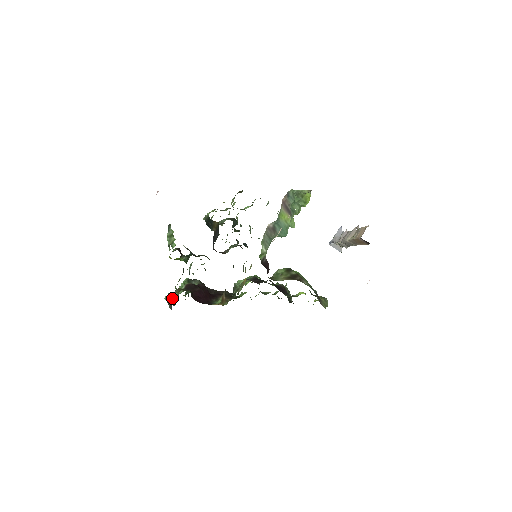
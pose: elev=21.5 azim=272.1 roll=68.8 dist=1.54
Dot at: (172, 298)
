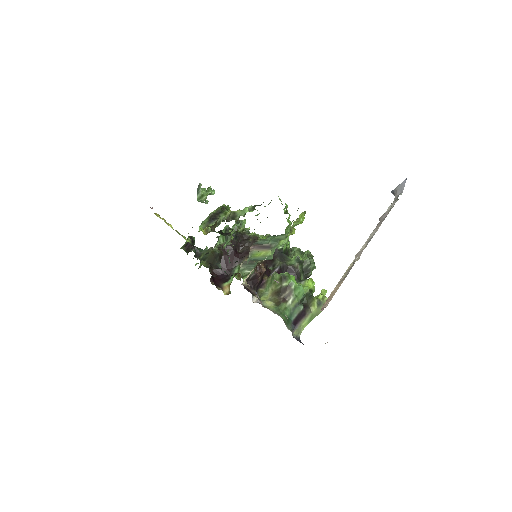
Dot at: occluded
